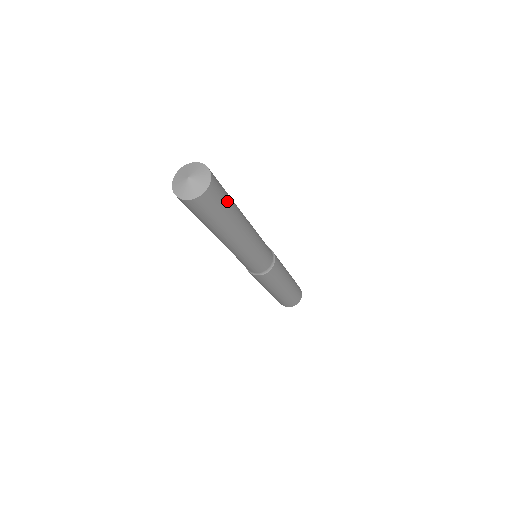
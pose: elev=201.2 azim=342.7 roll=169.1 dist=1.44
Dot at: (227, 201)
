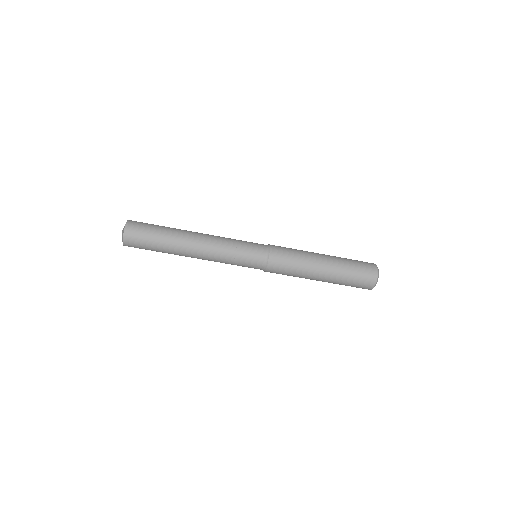
Dot at: (154, 232)
